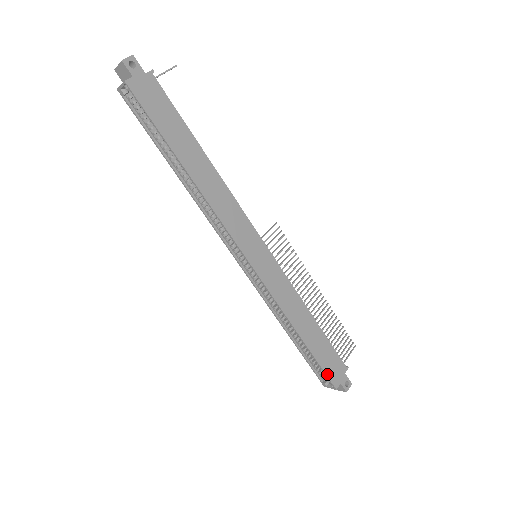
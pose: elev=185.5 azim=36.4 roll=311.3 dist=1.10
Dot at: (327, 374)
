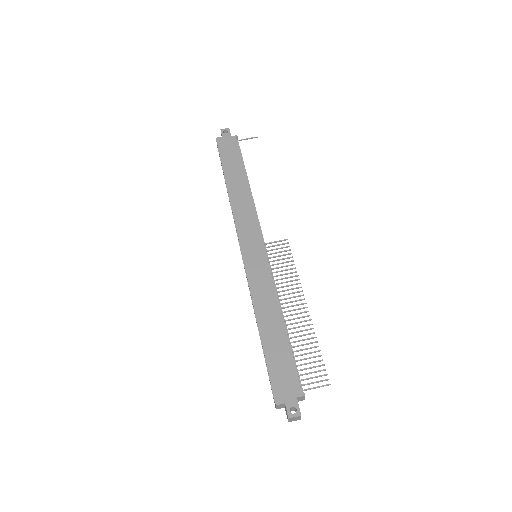
Dot at: (272, 382)
